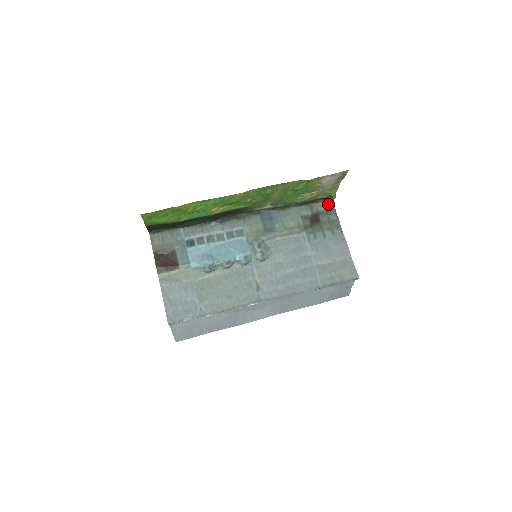
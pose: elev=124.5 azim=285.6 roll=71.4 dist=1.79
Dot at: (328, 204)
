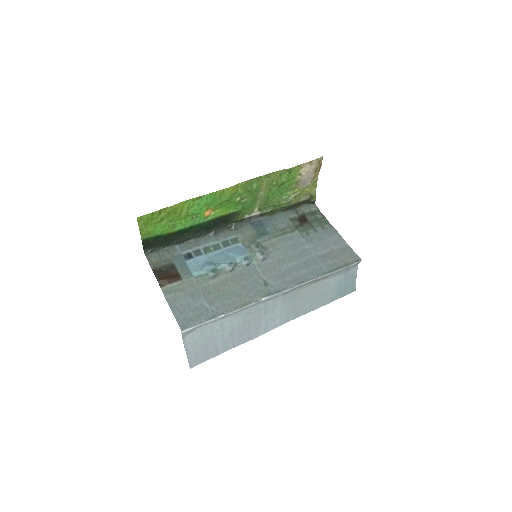
Dot at: (311, 206)
